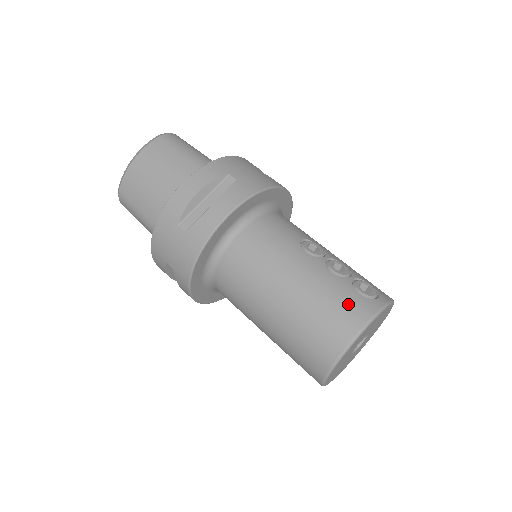
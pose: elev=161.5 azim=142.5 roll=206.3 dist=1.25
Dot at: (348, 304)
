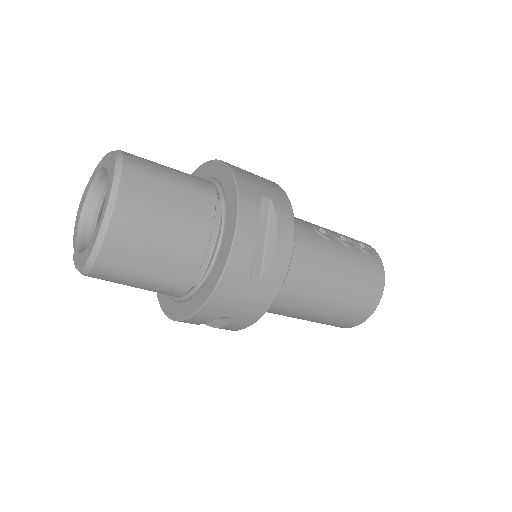
Dot at: (371, 266)
